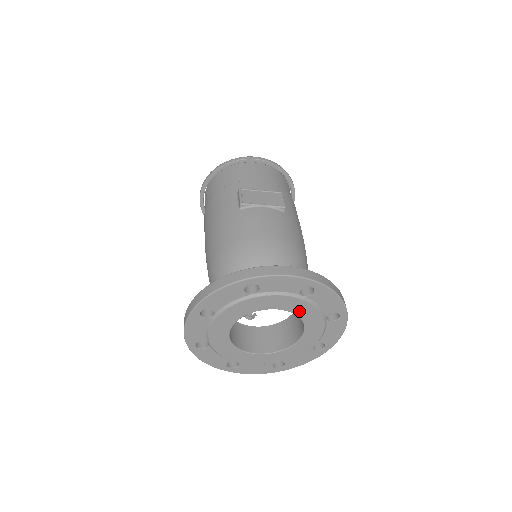
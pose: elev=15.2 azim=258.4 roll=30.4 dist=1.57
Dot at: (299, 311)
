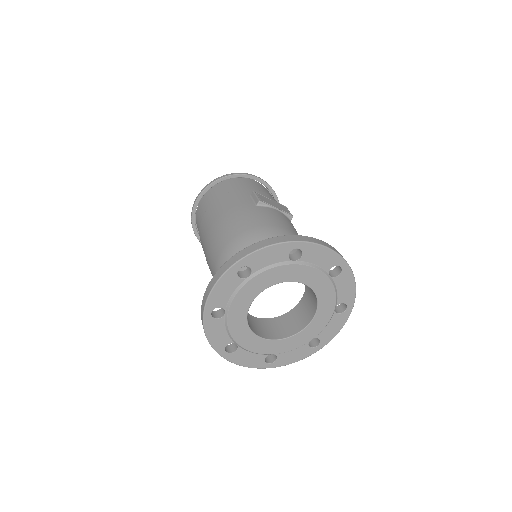
Dot at: (320, 292)
